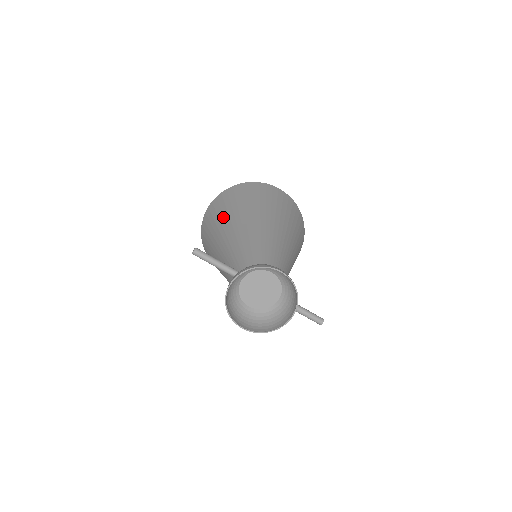
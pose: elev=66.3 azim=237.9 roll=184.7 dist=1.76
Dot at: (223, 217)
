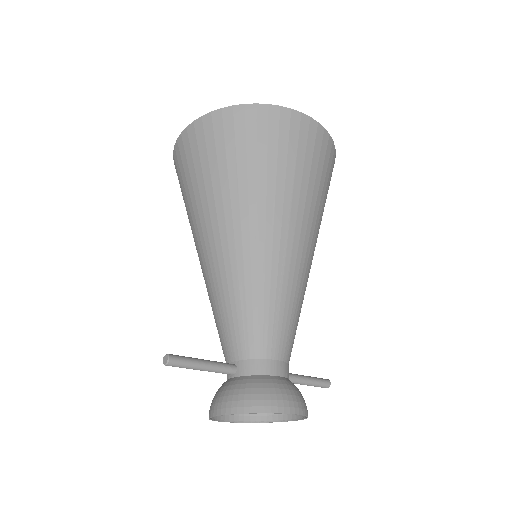
Dot at: (212, 192)
